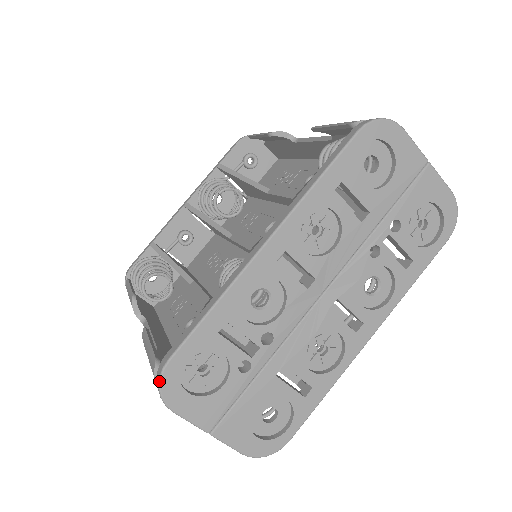
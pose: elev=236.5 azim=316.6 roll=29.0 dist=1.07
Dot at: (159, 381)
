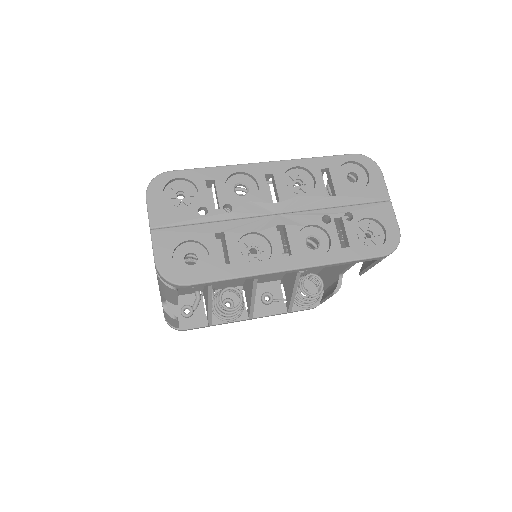
Dot at: (156, 176)
